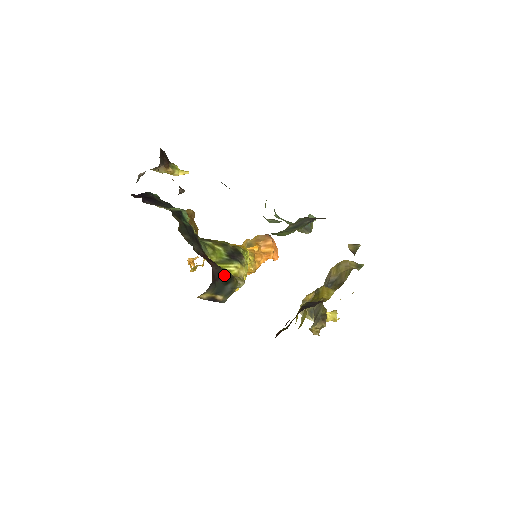
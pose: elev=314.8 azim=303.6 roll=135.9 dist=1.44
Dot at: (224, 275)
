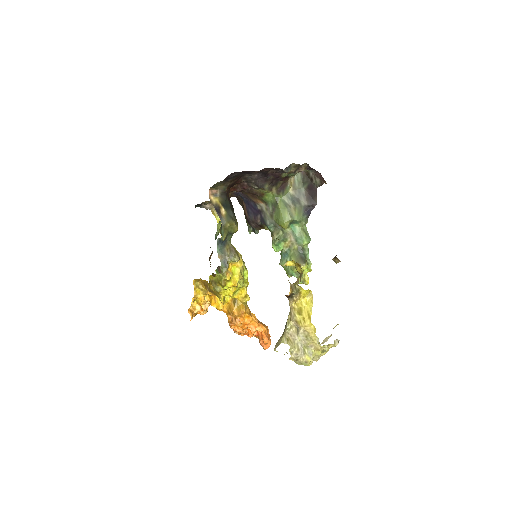
Dot at: (233, 209)
